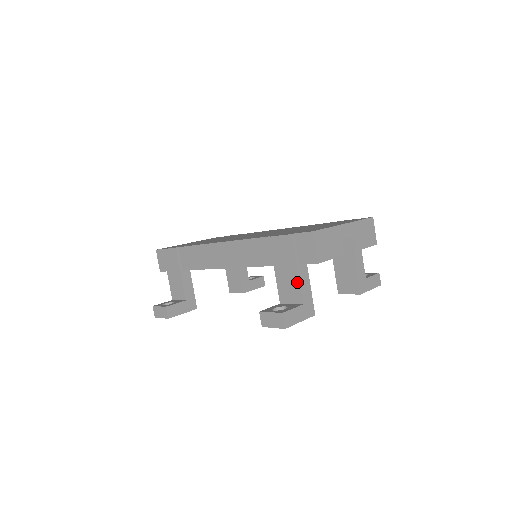
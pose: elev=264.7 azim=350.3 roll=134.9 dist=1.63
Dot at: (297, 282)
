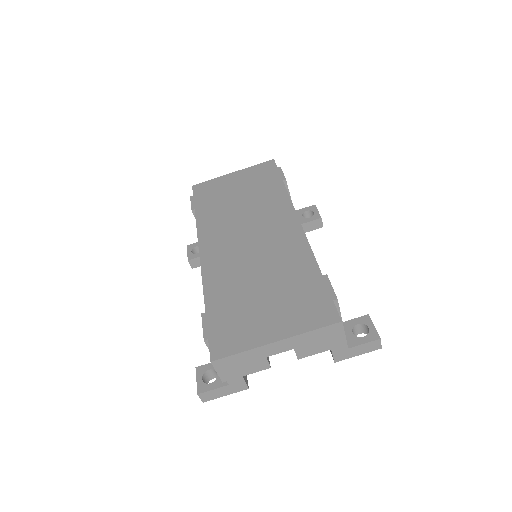
Dot at: occluded
